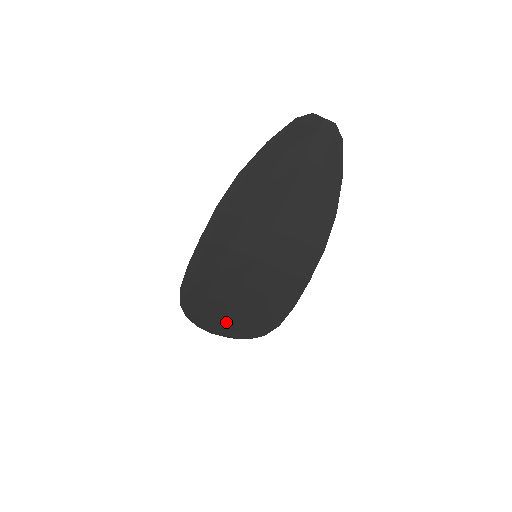
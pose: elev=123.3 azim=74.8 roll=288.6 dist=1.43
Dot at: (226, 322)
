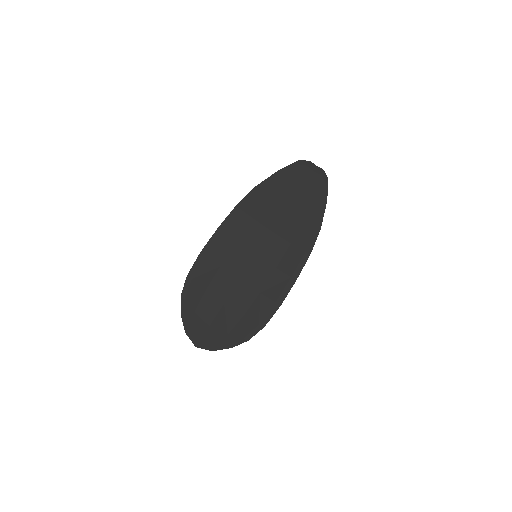
Dot at: (214, 328)
